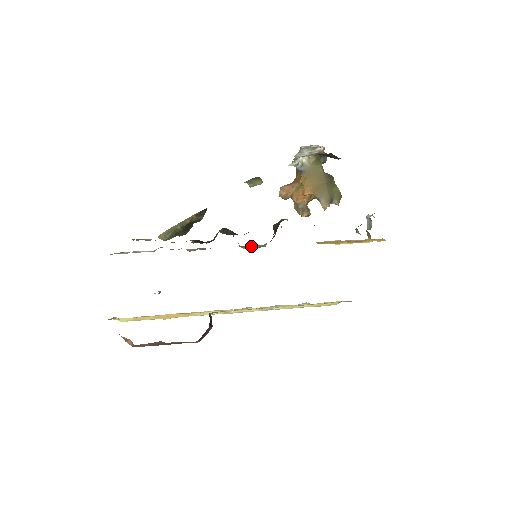
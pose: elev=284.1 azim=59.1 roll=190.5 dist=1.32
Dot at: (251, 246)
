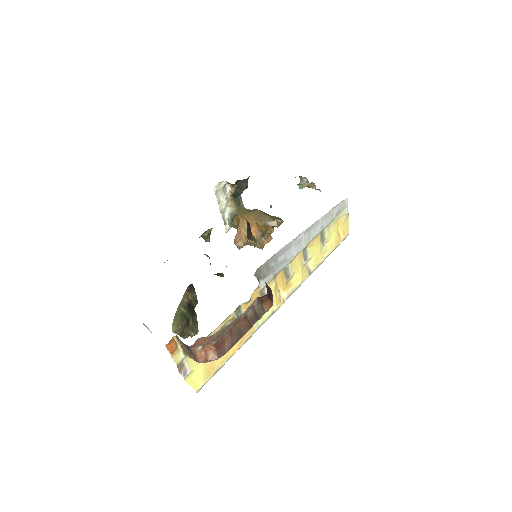
Dot at: occluded
